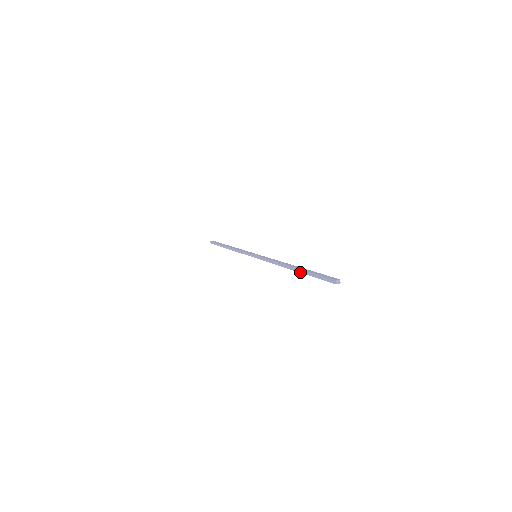
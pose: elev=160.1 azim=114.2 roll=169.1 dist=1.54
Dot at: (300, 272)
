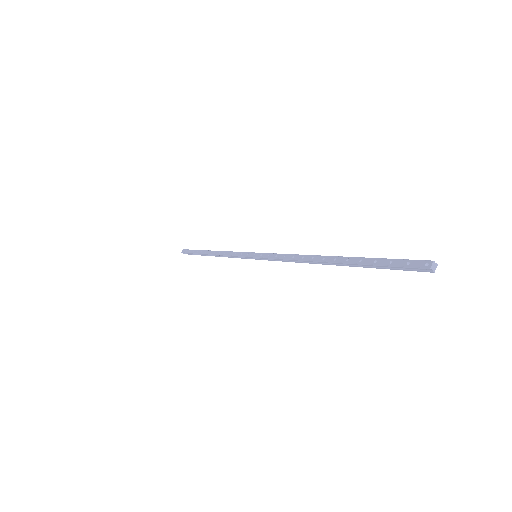
Dot at: occluded
